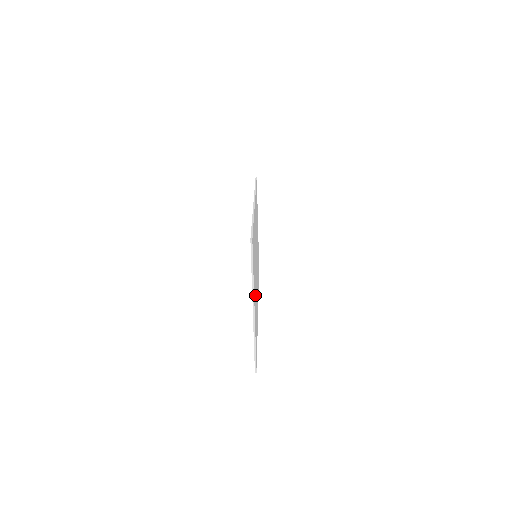
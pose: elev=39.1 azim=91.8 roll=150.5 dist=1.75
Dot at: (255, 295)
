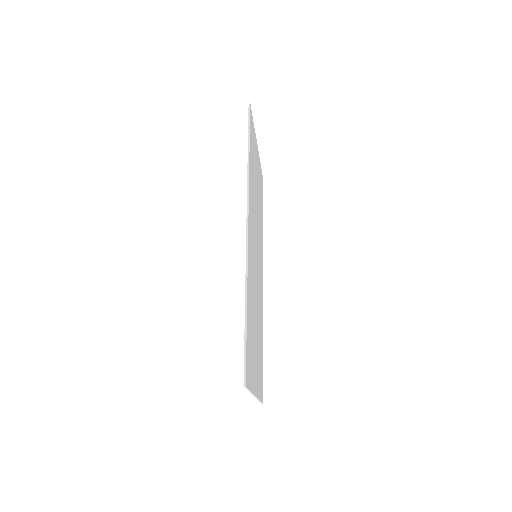
Dot at: (256, 352)
